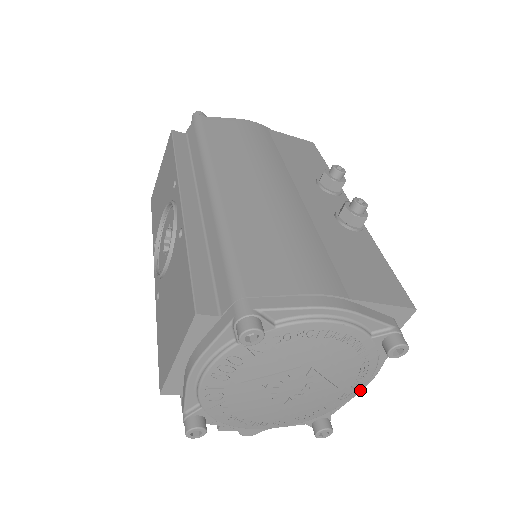
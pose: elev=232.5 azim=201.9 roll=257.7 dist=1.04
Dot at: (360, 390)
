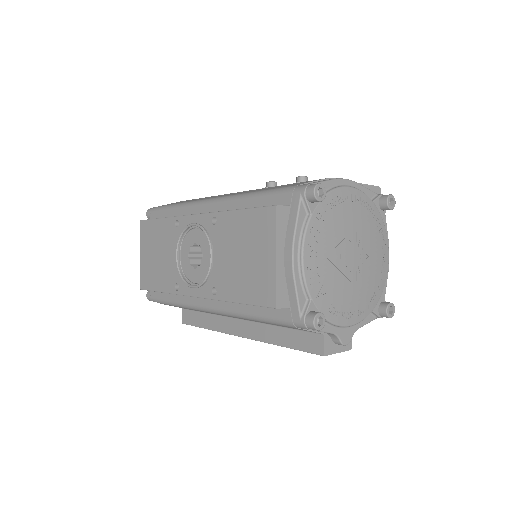
Dot at: (388, 262)
